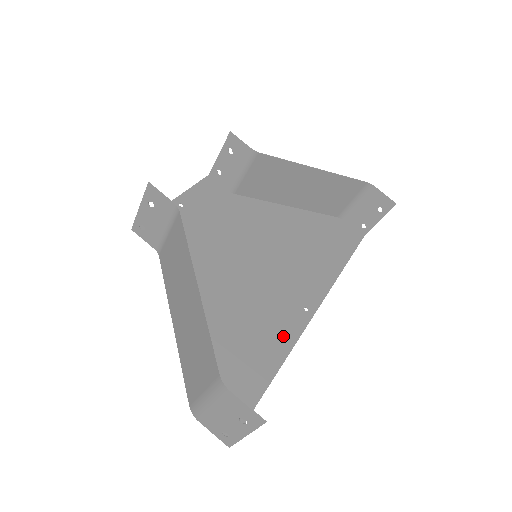
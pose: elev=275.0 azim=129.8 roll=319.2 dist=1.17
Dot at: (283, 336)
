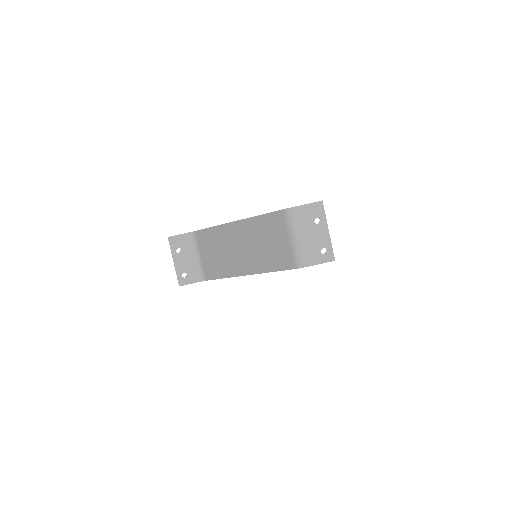
Dot at: occluded
